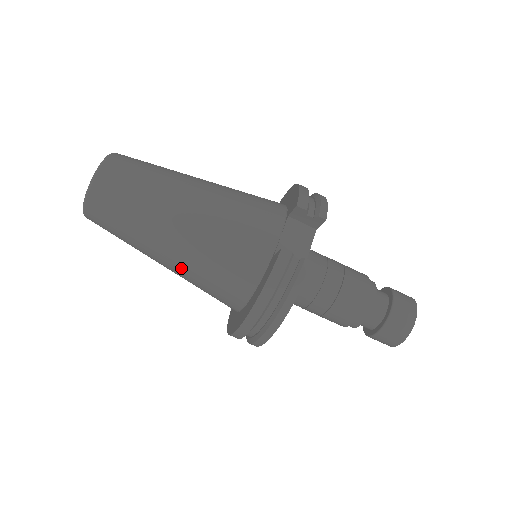
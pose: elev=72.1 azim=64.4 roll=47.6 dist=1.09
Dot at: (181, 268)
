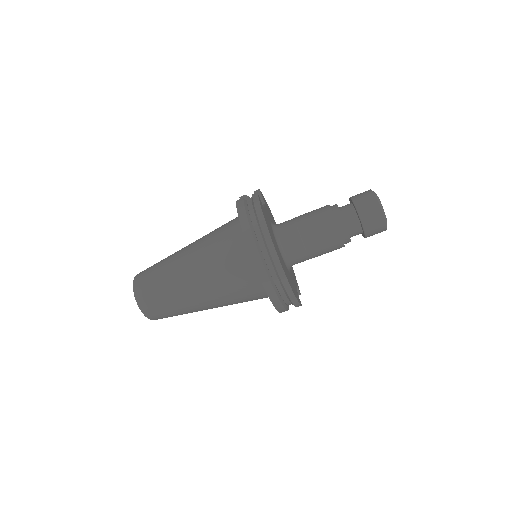
Dot at: (204, 276)
